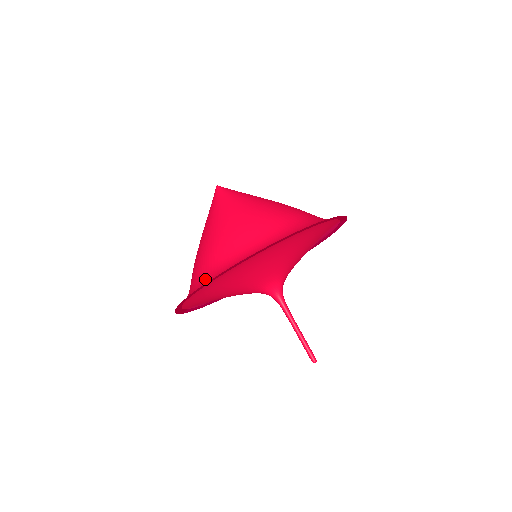
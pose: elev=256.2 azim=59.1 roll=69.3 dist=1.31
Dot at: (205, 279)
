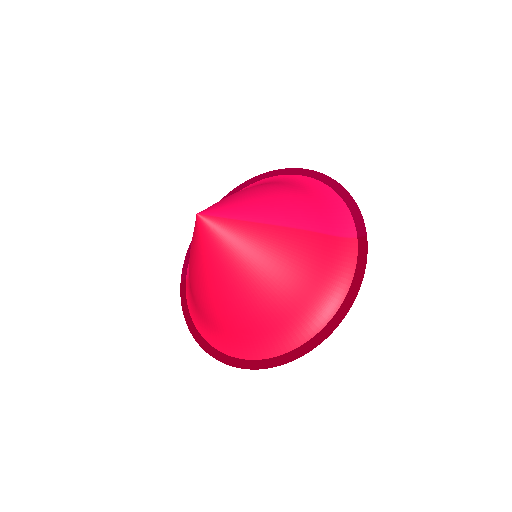
Dot at: (220, 341)
